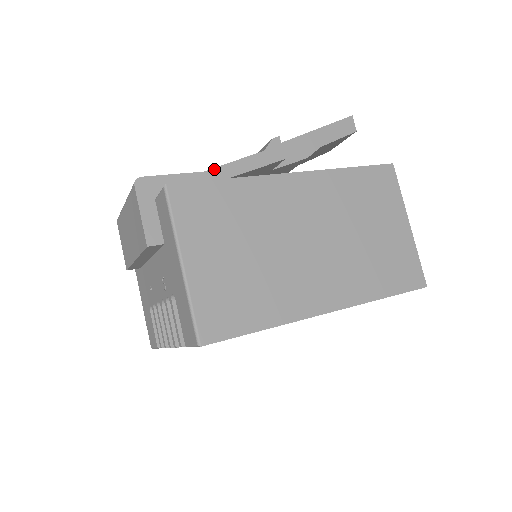
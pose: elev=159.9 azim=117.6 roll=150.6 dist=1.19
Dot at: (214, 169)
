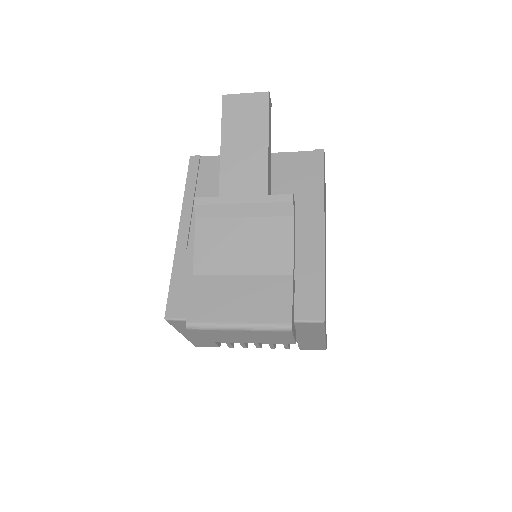
Dot at: occluded
